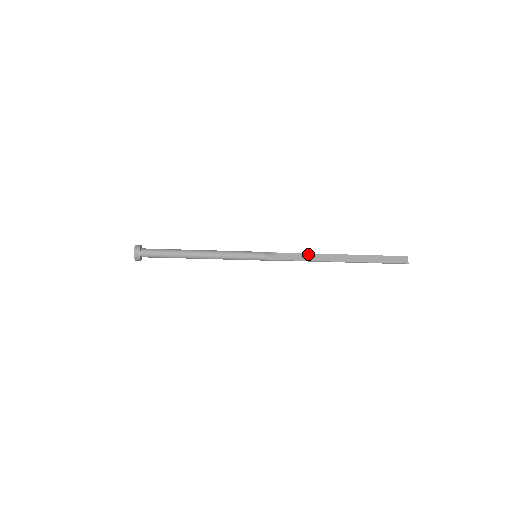
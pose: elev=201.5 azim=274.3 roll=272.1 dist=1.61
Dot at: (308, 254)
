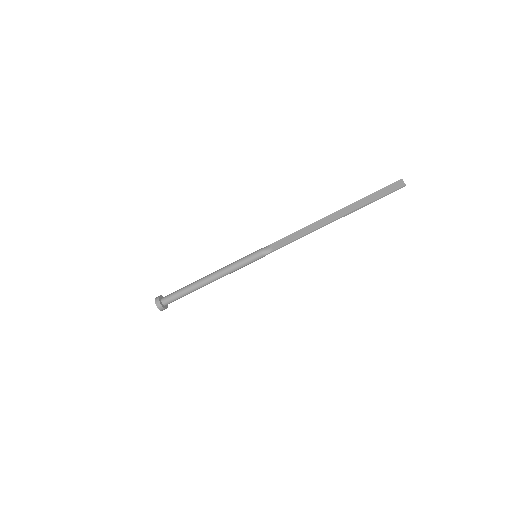
Dot at: (302, 230)
